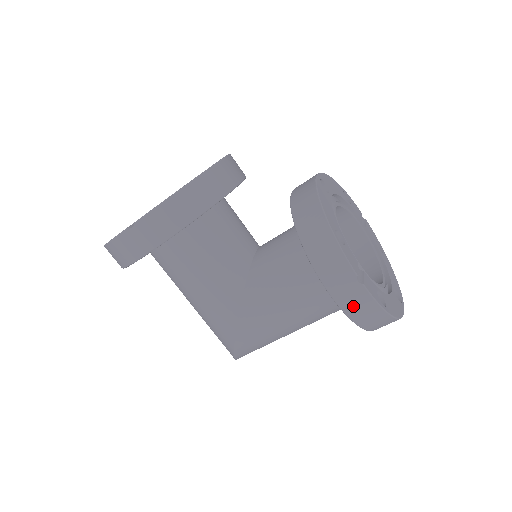
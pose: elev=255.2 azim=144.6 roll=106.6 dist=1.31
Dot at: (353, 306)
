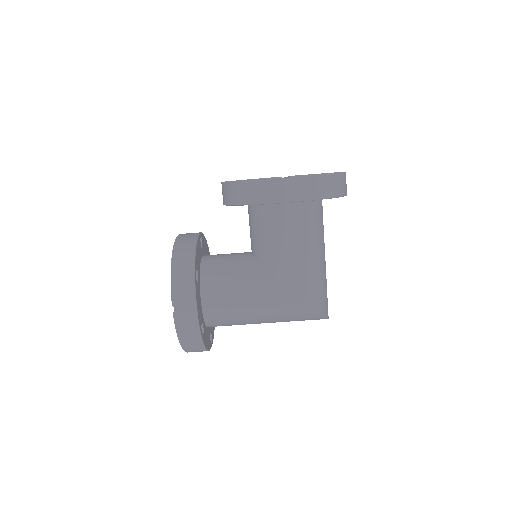
Dot at: (303, 192)
